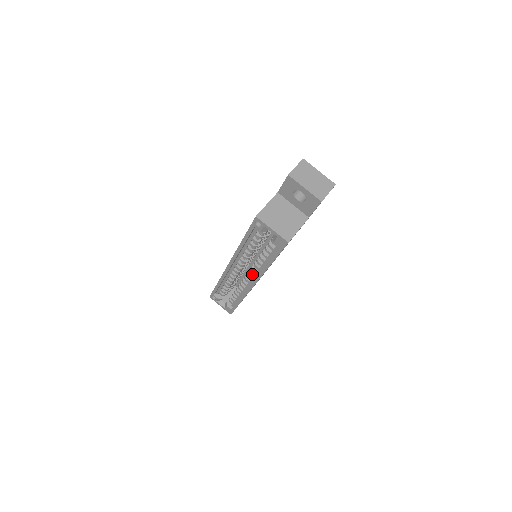
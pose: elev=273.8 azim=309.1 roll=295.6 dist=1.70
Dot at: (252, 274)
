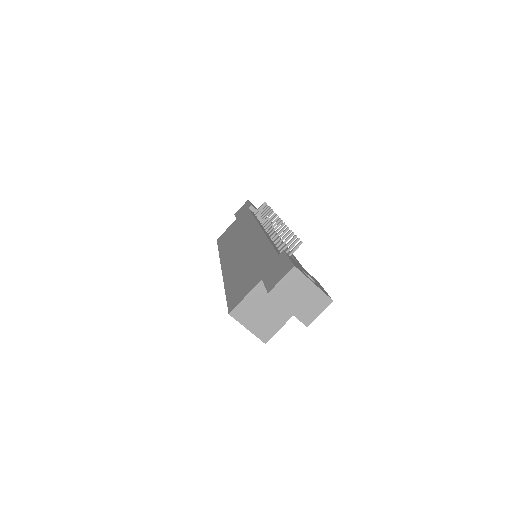
Dot at: occluded
